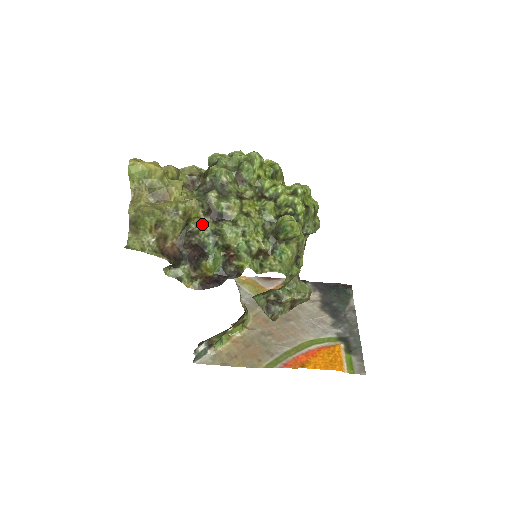
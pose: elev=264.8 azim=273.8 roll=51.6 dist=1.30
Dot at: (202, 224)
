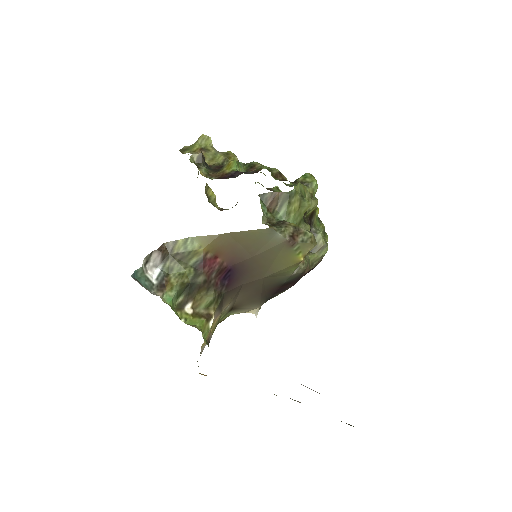
Dot at: occluded
